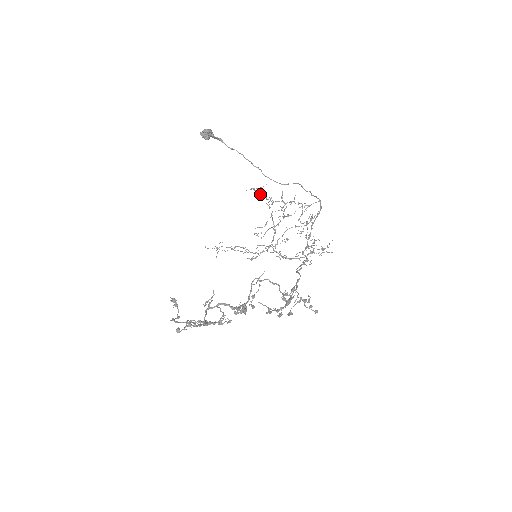
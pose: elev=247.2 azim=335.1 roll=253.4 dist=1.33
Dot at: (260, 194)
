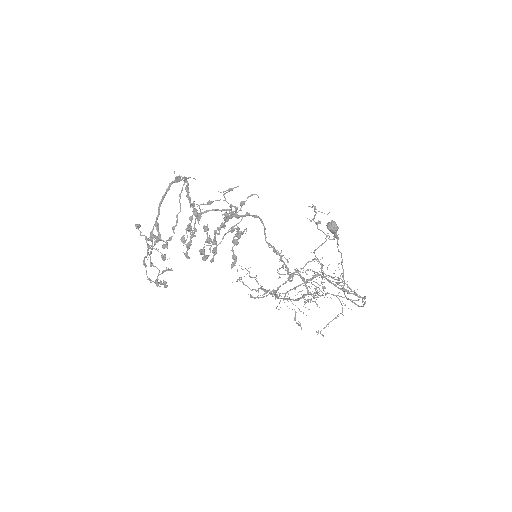
Dot at: (315, 214)
